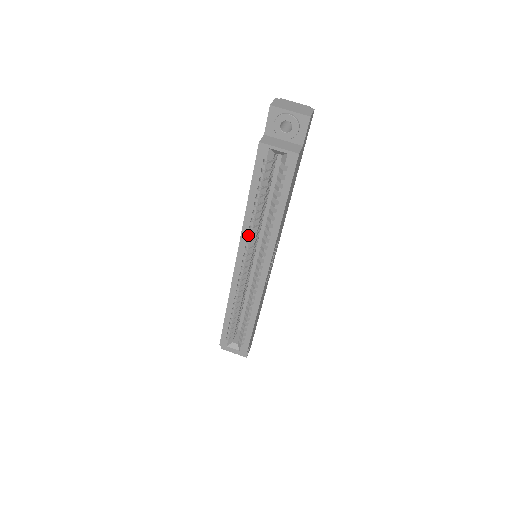
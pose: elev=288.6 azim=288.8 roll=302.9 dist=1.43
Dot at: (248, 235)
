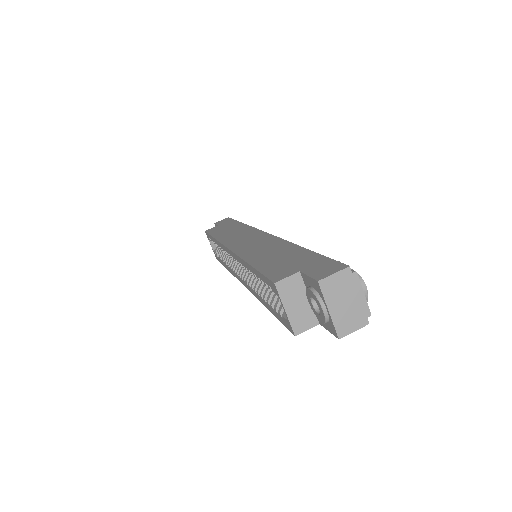
Dot at: occluded
